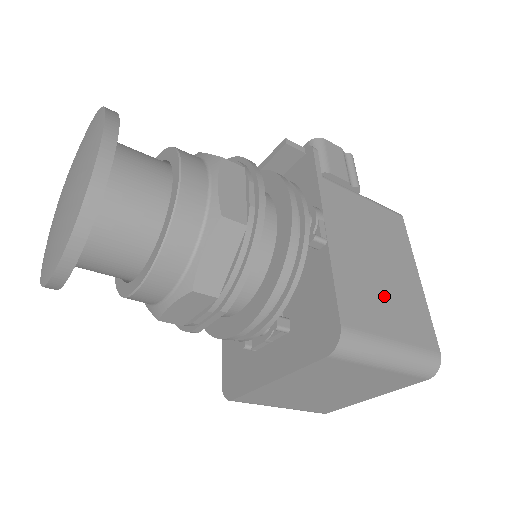
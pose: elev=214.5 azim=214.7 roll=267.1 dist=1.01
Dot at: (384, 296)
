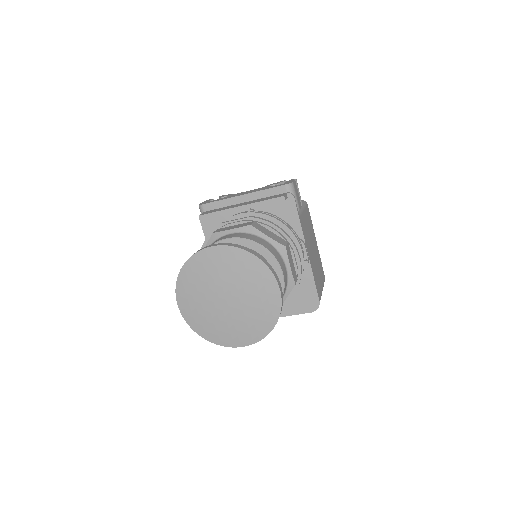
Dot at: (318, 269)
